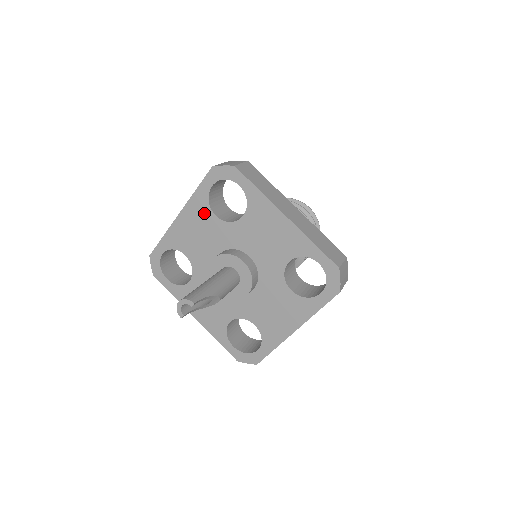
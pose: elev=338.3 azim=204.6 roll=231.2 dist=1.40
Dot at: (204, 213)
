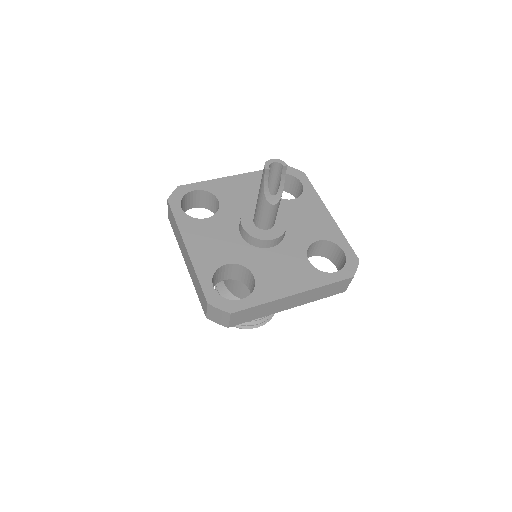
Dot at: occluded
